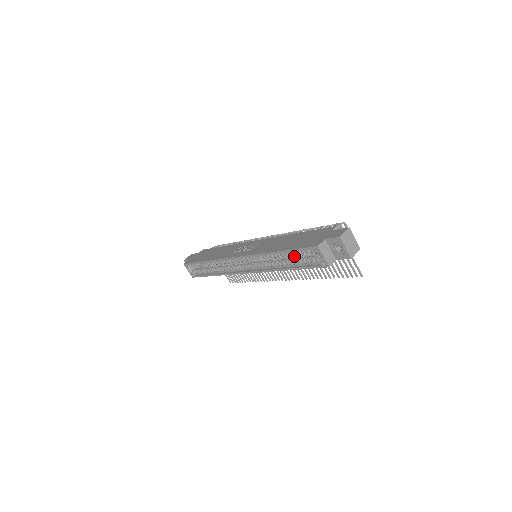
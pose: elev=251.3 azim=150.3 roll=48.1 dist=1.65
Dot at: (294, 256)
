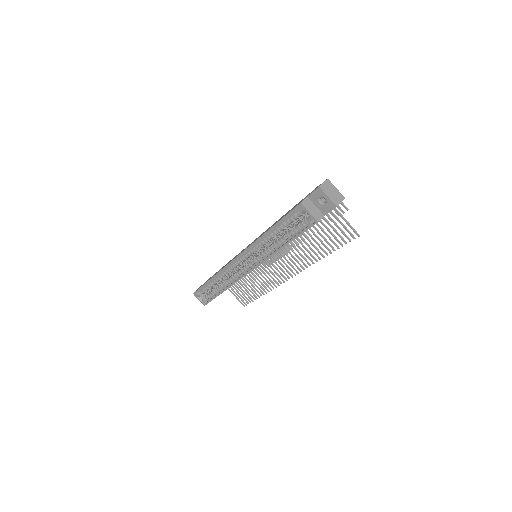
Dot at: (286, 231)
